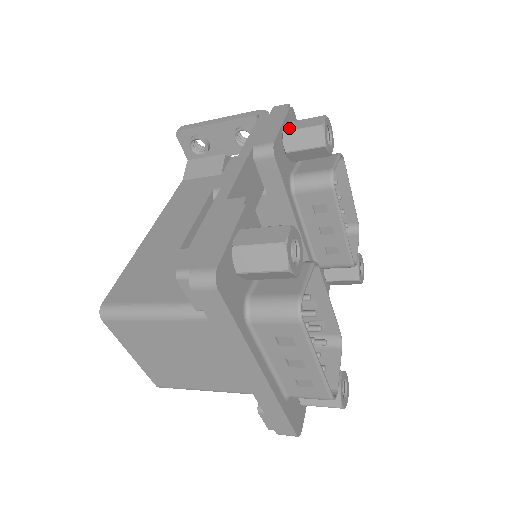
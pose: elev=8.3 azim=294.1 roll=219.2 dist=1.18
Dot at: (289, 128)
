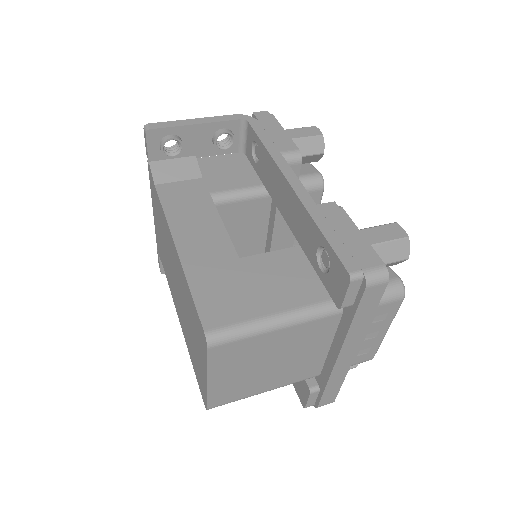
Dot at: (293, 136)
